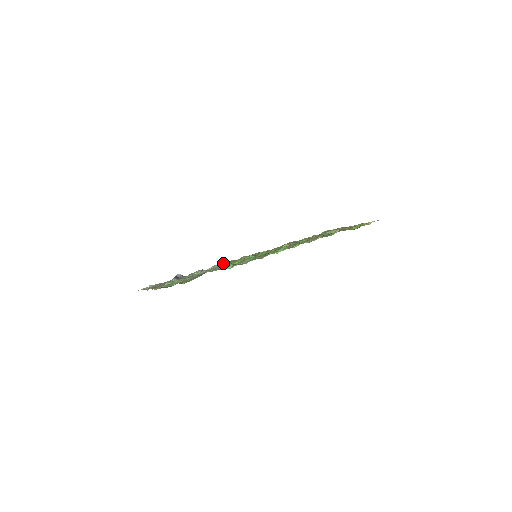
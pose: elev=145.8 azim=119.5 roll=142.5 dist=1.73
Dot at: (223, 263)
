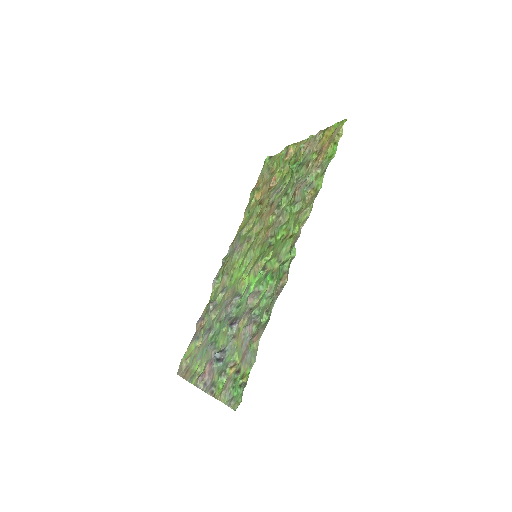
Dot at: (219, 272)
